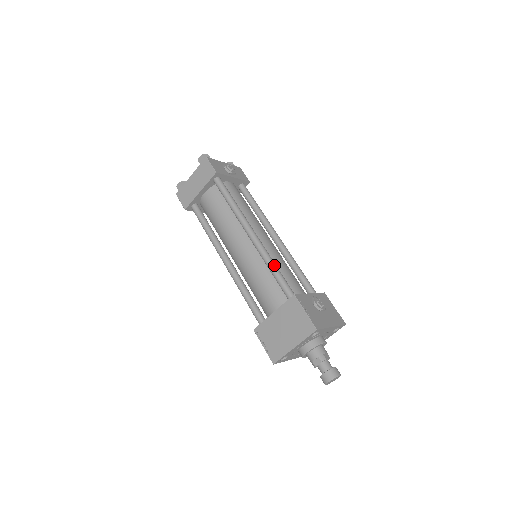
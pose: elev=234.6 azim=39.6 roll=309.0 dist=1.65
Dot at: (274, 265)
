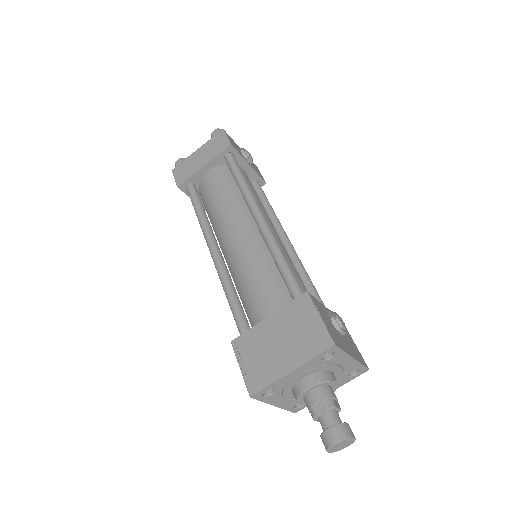
Dot at: (283, 255)
